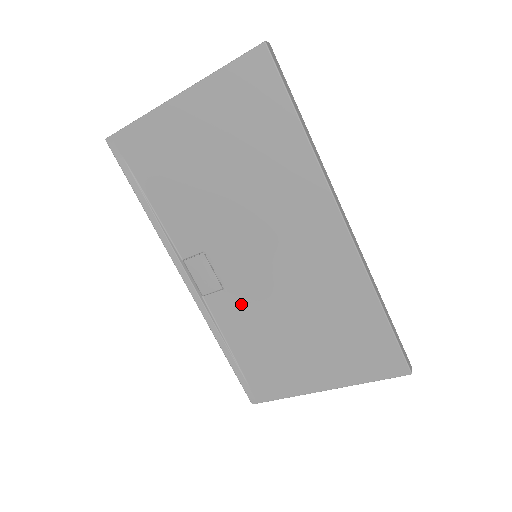
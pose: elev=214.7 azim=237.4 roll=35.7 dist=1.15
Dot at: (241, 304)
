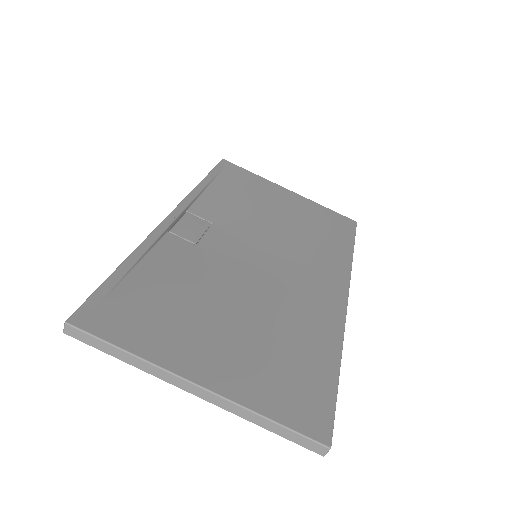
Dot at: (200, 261)
